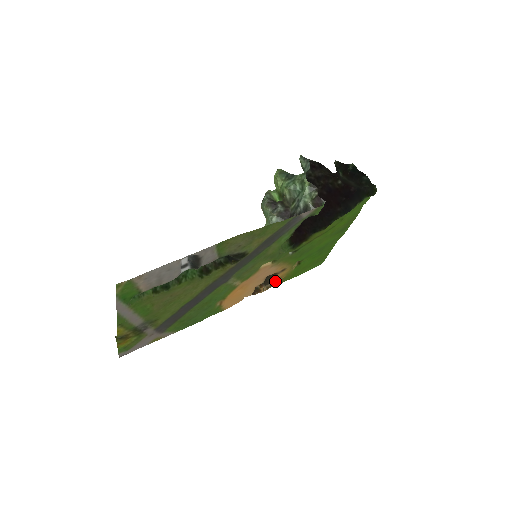
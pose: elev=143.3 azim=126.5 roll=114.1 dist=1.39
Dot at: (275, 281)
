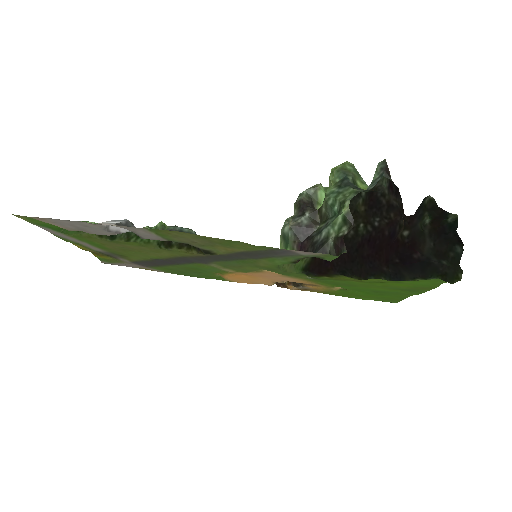
Dot at: (309, 288)
